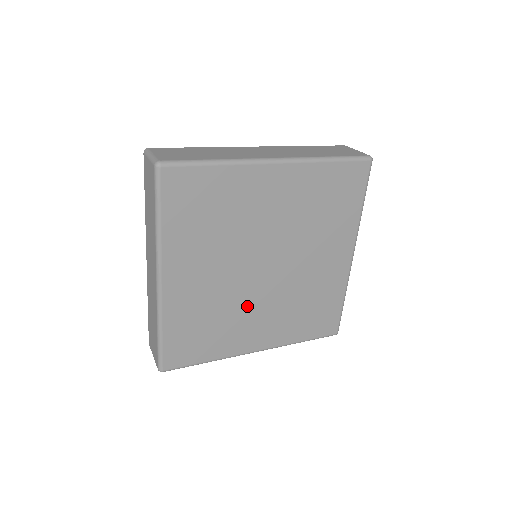
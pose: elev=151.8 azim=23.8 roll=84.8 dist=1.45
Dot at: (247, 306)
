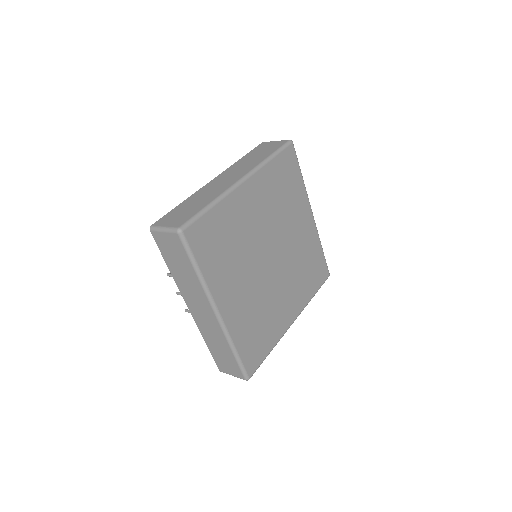
Dot at: (274, 294)
